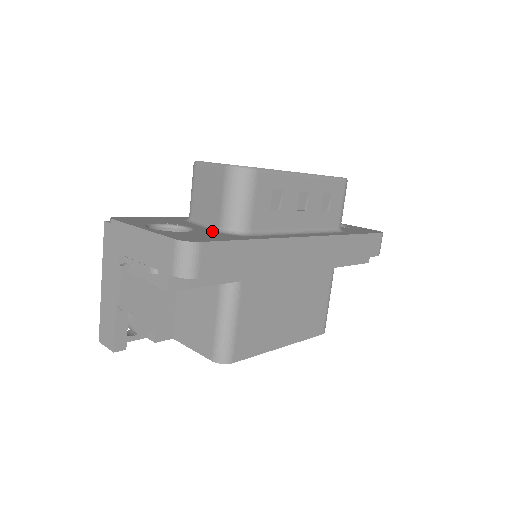
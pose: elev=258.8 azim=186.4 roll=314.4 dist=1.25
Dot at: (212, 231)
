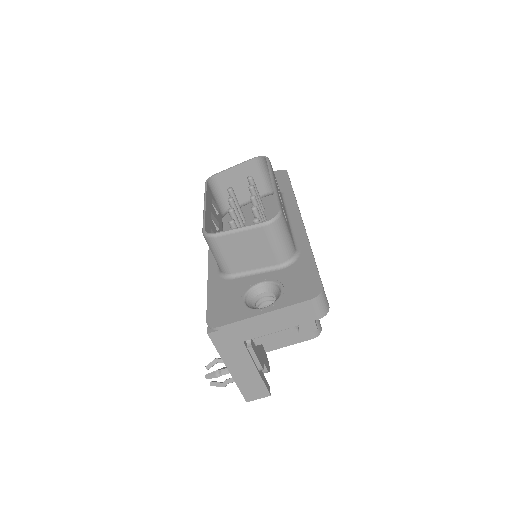
Dot at: (280, 271)
